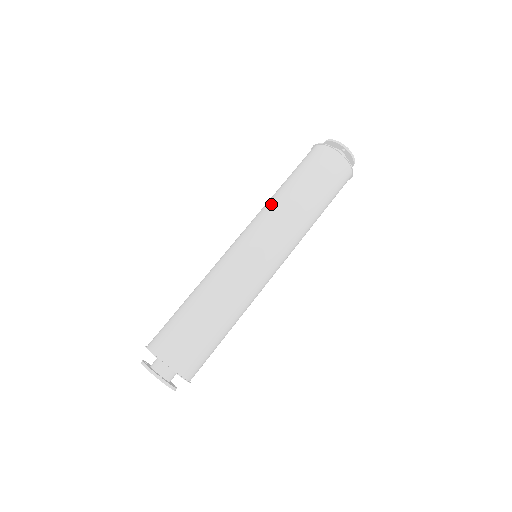
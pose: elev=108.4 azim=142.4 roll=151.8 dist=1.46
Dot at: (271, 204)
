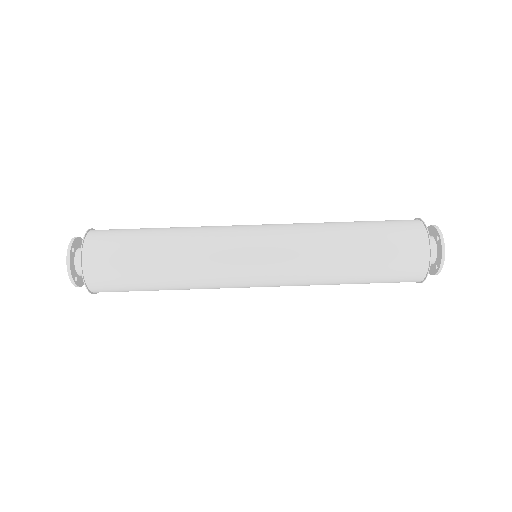
Dot at: occluded
